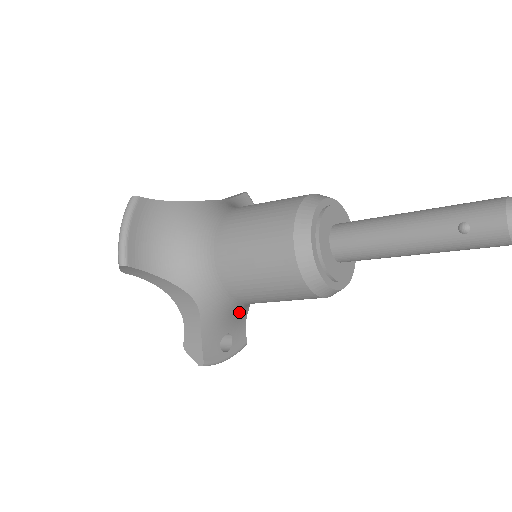
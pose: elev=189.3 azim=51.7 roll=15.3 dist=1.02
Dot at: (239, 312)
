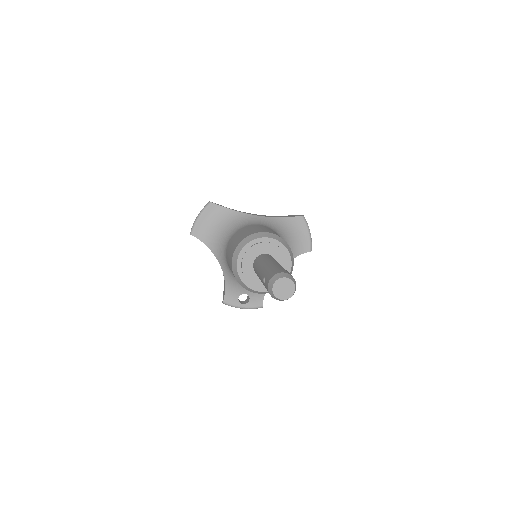
Dot at: occluded
